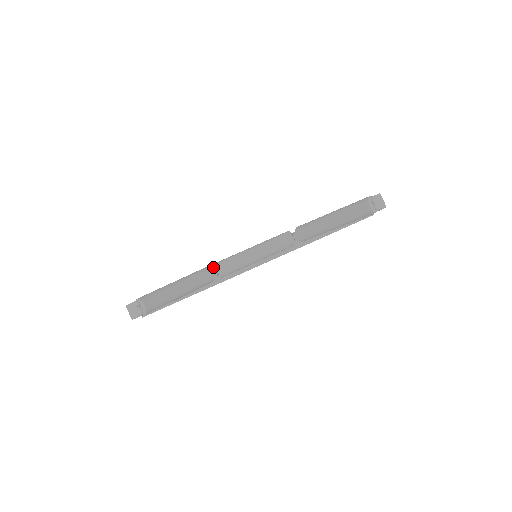
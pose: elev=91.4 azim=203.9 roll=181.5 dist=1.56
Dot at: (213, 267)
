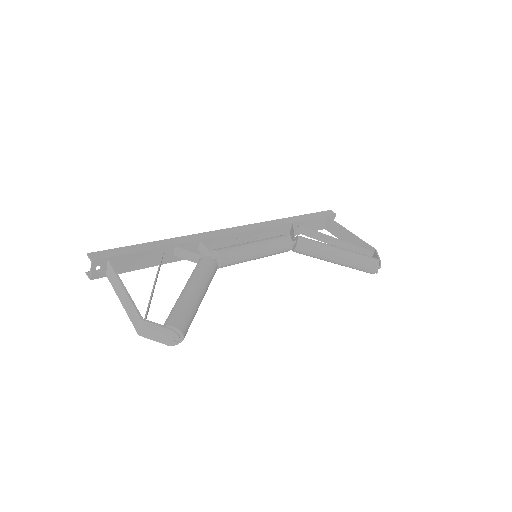
Dot at: (218, 259)
